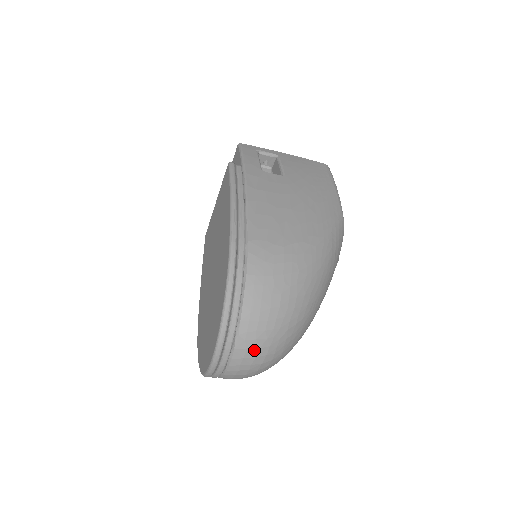
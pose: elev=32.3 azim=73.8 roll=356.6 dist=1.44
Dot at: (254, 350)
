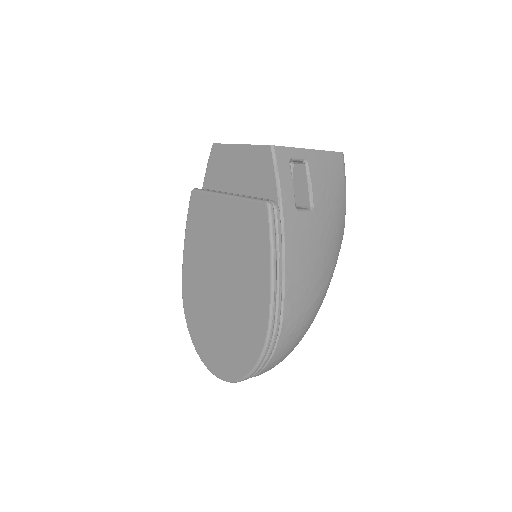
Dot at: occluded
